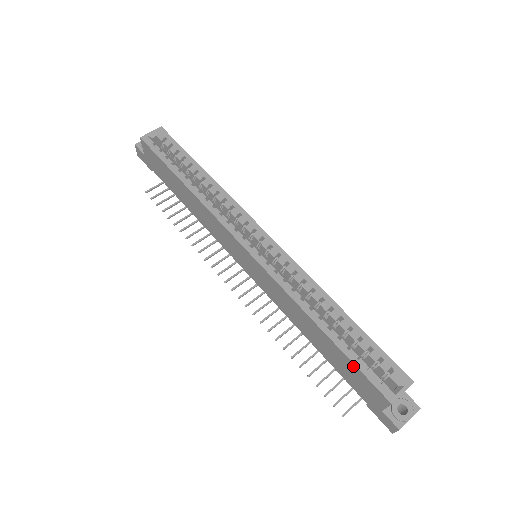
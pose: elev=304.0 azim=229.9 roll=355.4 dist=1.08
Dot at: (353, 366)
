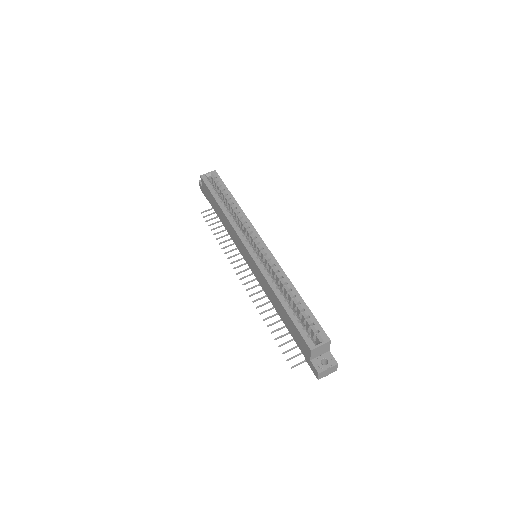
Dot at: (294, 325)
